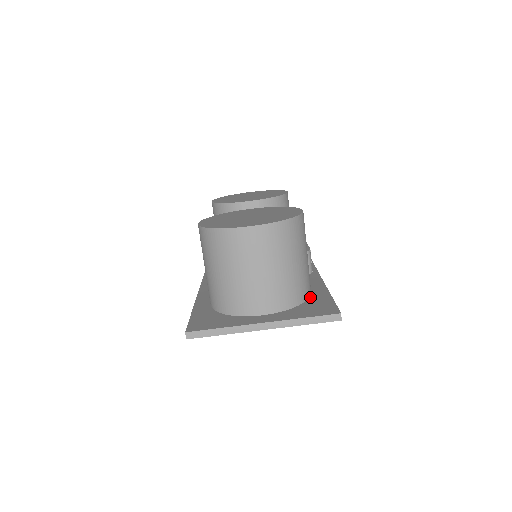
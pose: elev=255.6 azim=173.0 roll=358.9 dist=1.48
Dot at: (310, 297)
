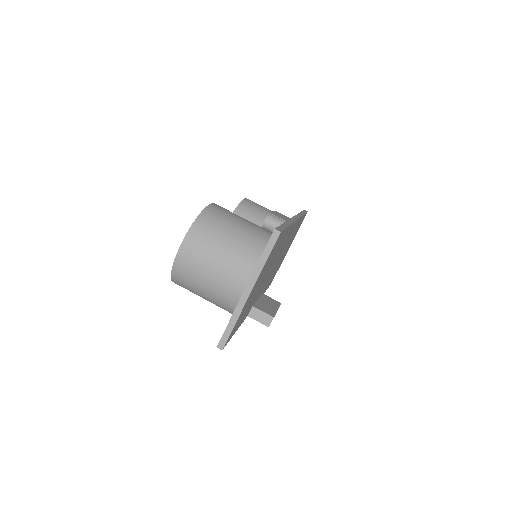
Dot at: occluded
